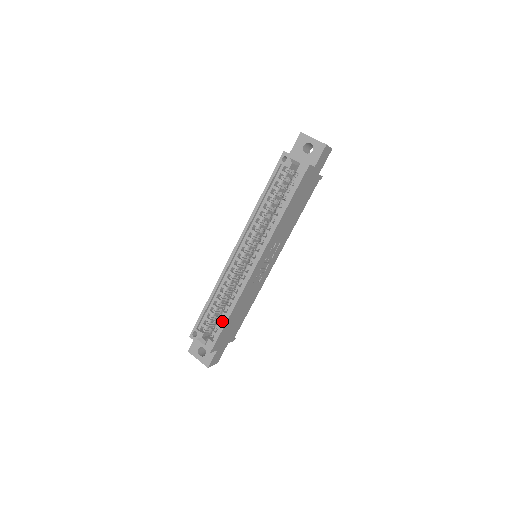
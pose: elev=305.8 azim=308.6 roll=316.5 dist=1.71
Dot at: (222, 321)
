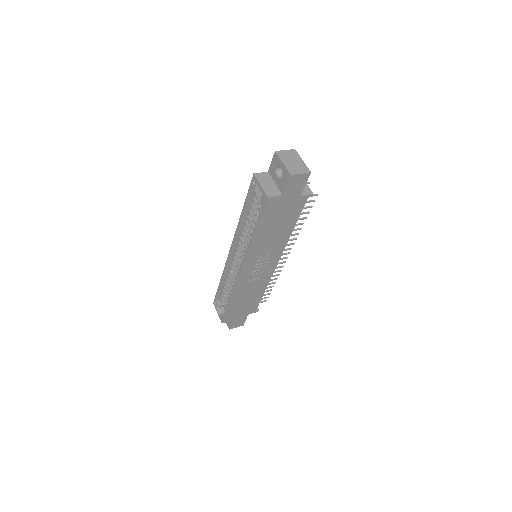
Dot at: occluded
